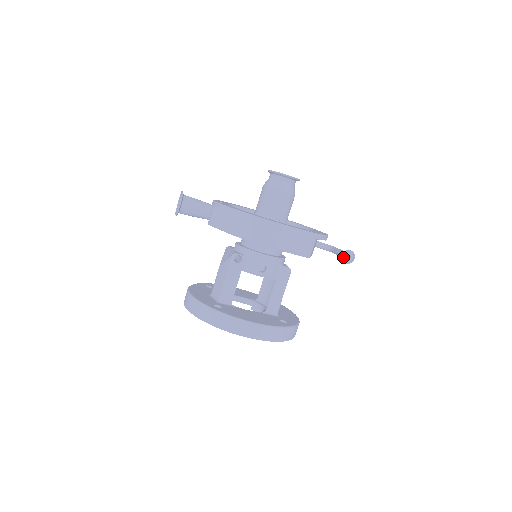
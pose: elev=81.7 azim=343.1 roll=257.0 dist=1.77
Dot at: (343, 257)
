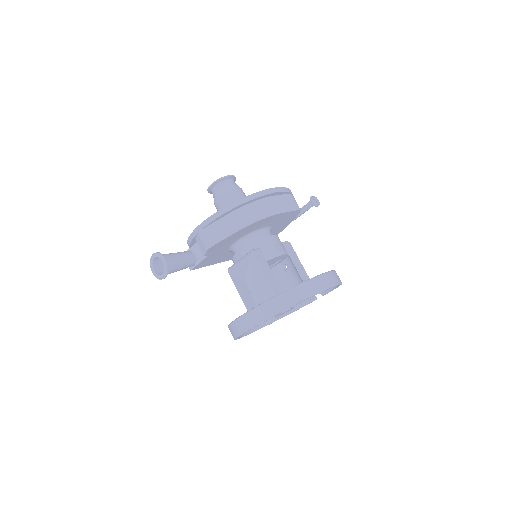
Dot at: (313, 203)
